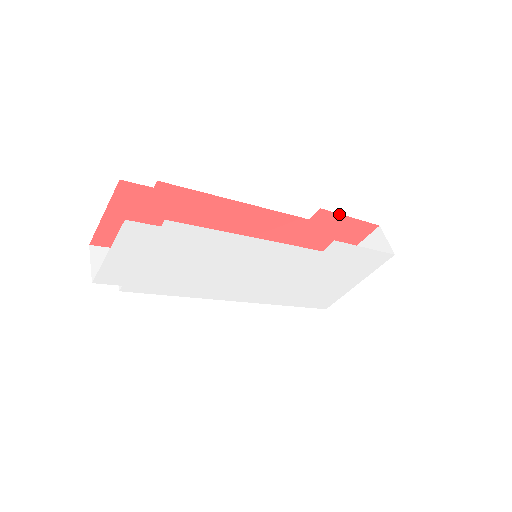
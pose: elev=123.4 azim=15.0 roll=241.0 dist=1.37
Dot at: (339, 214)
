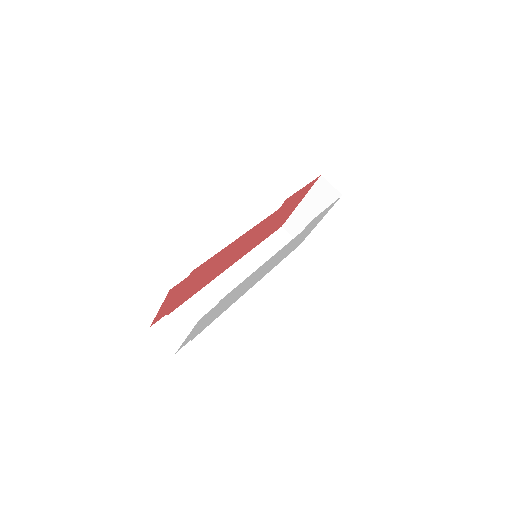
Dot at: (297, 192)
